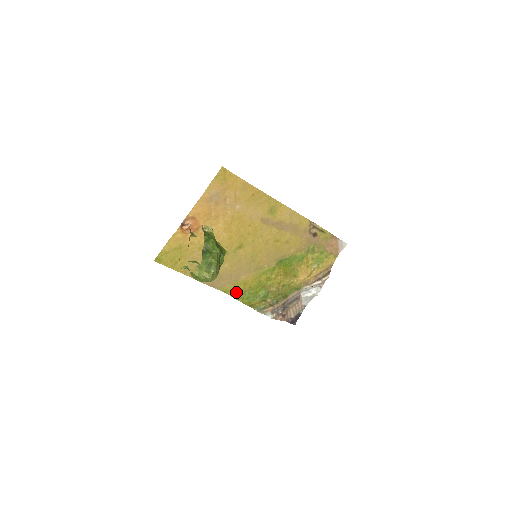
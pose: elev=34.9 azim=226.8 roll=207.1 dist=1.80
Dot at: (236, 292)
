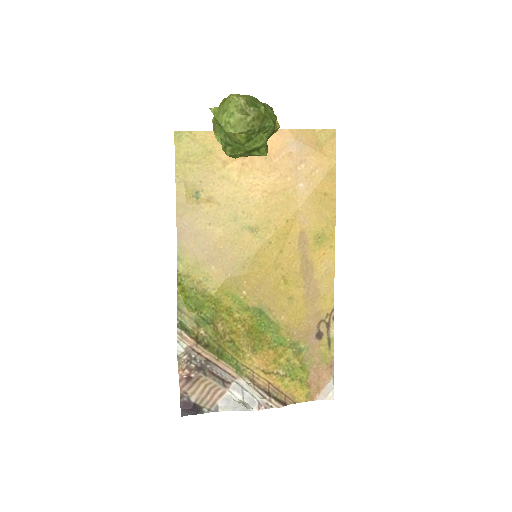
Dot at: (187, 275)
